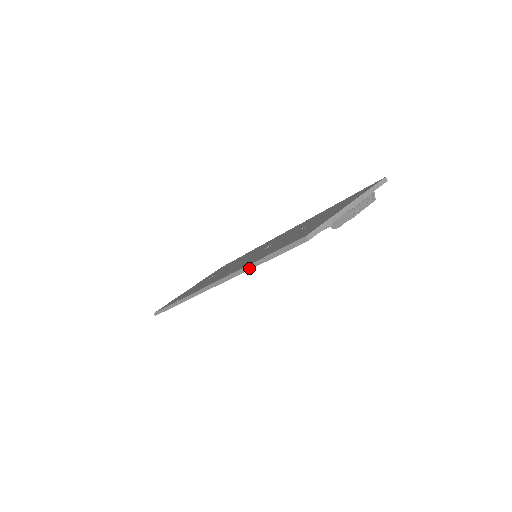
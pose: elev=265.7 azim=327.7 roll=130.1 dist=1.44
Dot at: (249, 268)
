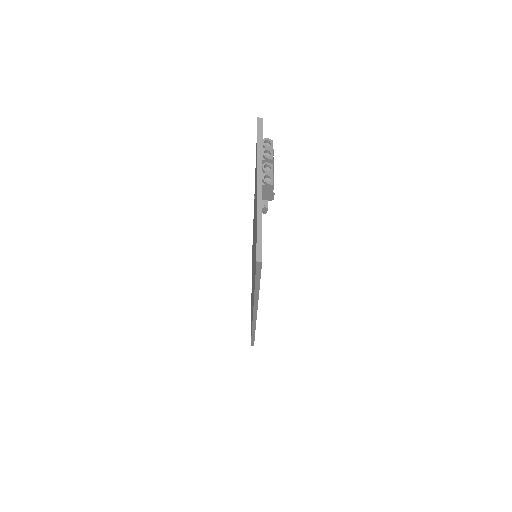
Dot at: (257, 296)
